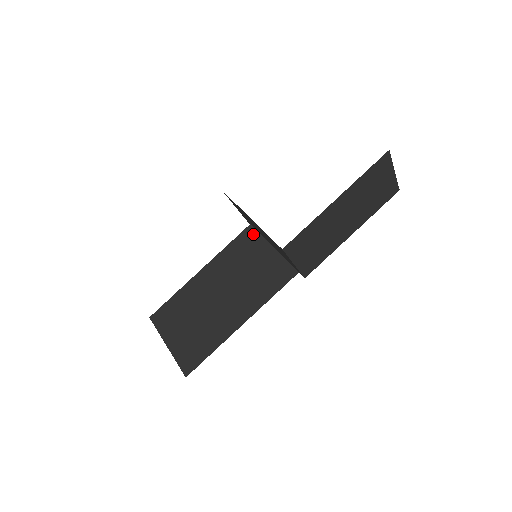
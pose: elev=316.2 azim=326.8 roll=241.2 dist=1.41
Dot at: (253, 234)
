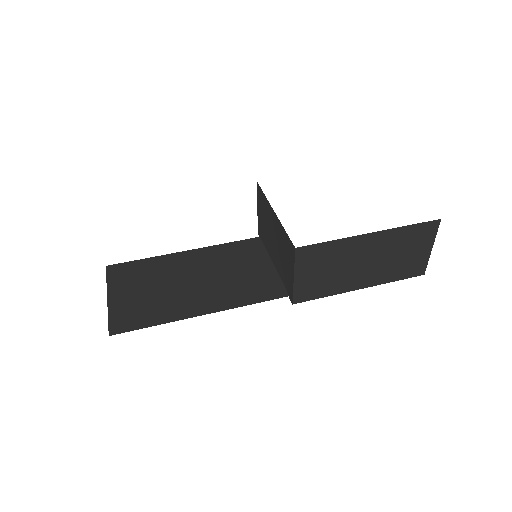
Dot at: (259, 245)
